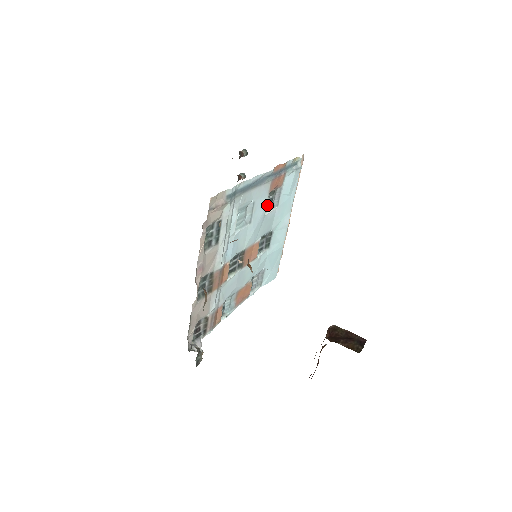
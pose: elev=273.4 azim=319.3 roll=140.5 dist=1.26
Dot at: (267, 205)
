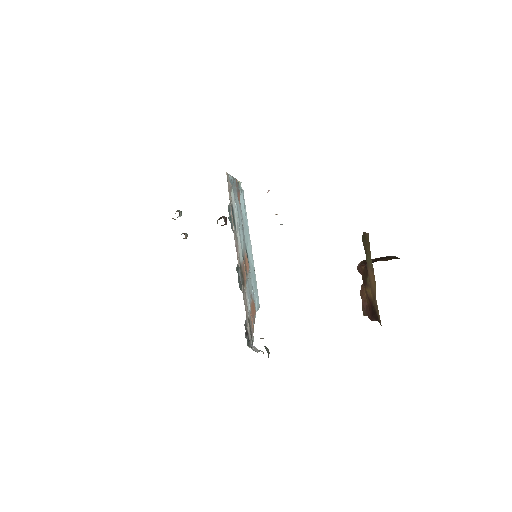
Dot at: occluded
